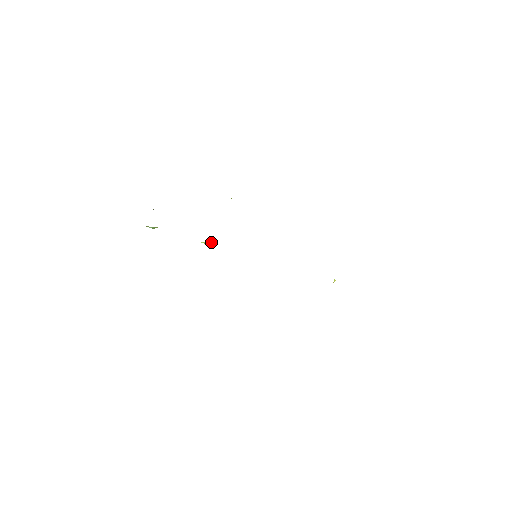
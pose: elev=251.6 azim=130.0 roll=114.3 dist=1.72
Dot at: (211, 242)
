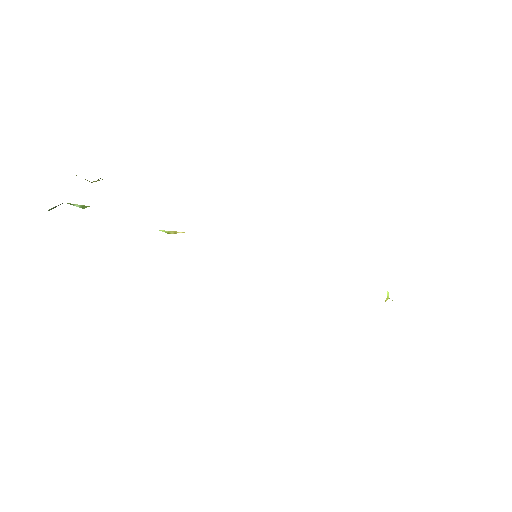
Dot at: (180, 232)
